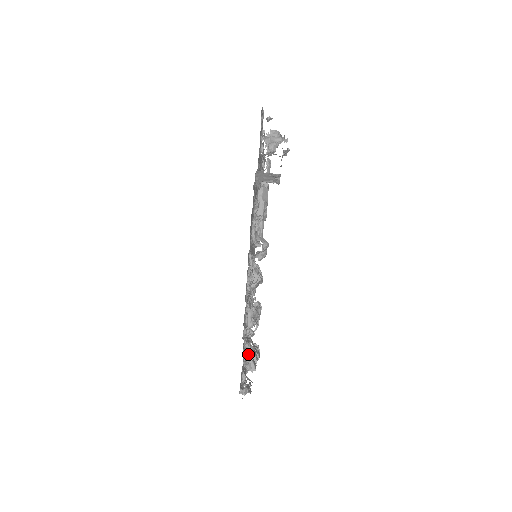
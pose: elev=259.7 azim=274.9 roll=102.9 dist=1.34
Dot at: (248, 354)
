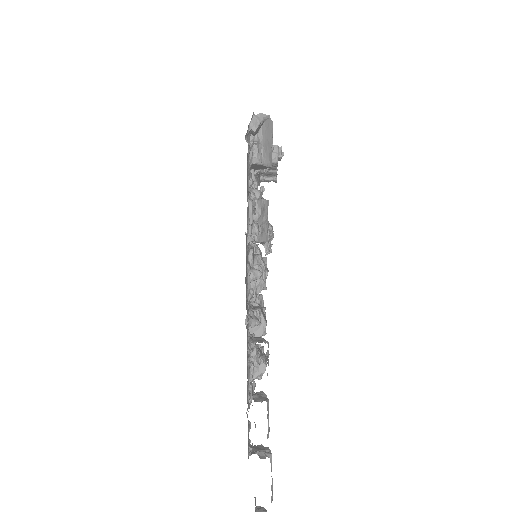
Dot at: (249, 362)
